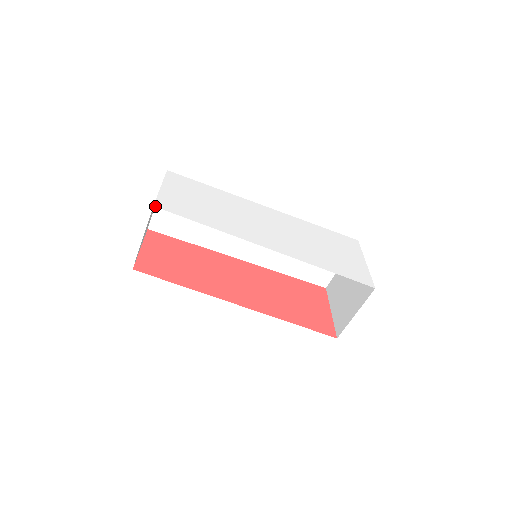
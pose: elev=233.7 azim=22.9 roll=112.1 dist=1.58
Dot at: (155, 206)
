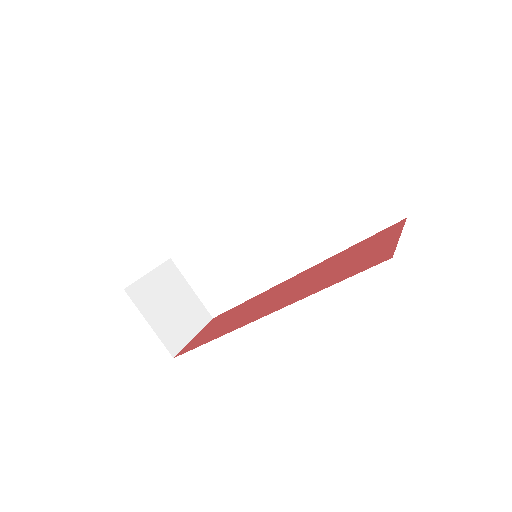
Dot at: (125, 288)
